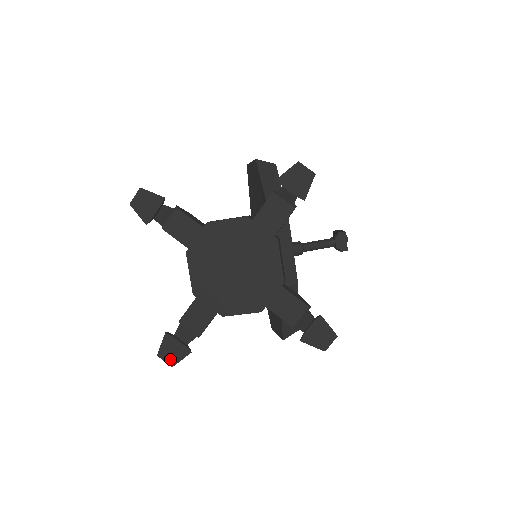
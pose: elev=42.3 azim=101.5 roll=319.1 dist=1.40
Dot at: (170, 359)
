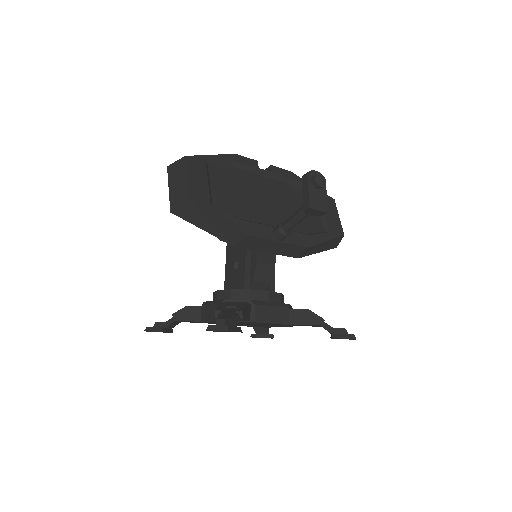
Dot at: occluded
